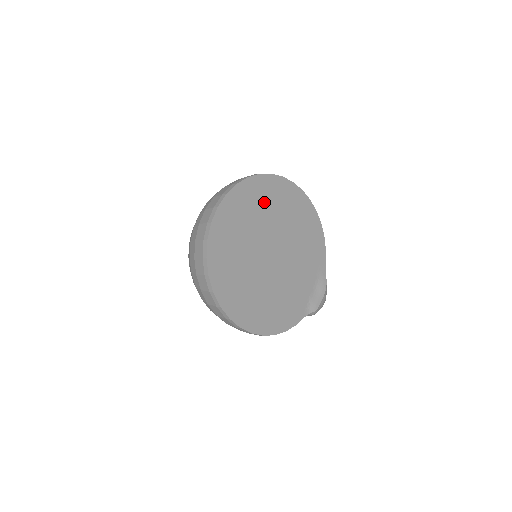
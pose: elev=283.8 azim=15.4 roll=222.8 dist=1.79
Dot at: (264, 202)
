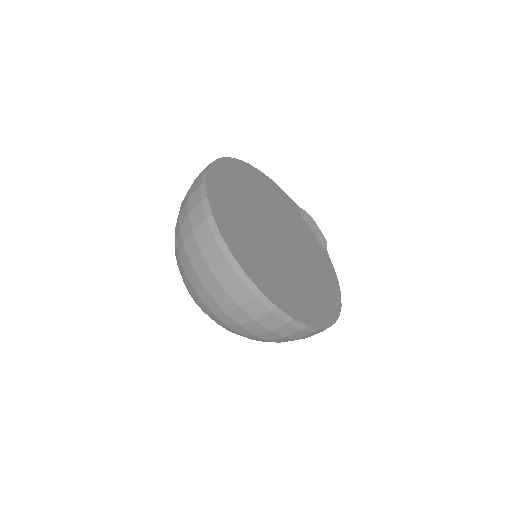
Dot at: (233, 203)
